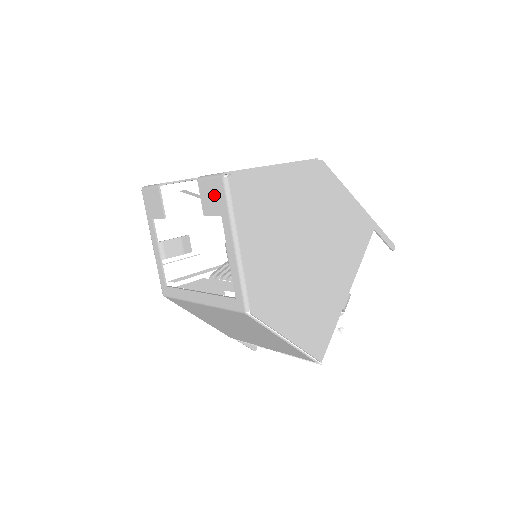
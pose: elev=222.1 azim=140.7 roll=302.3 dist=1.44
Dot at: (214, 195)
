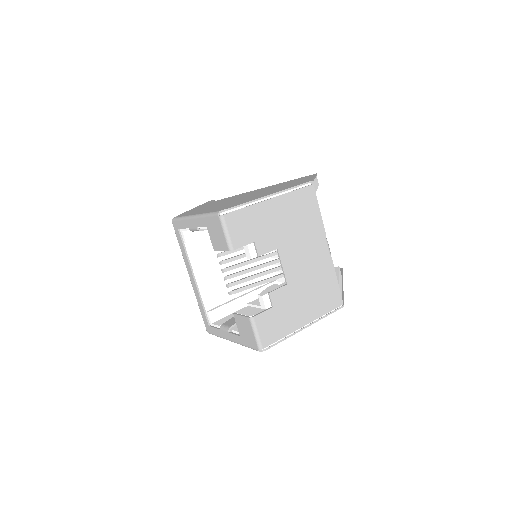
Dot at: (247, 335)
